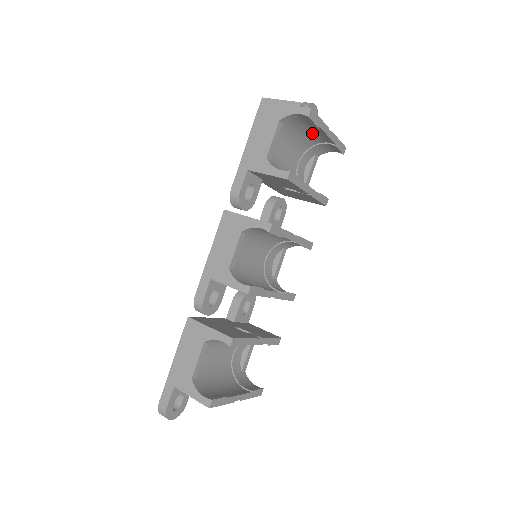
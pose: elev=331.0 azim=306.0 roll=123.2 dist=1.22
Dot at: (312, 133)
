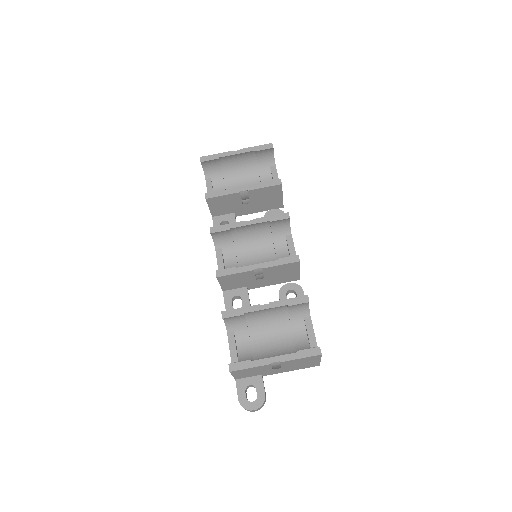
Dot at: (238, 163)
